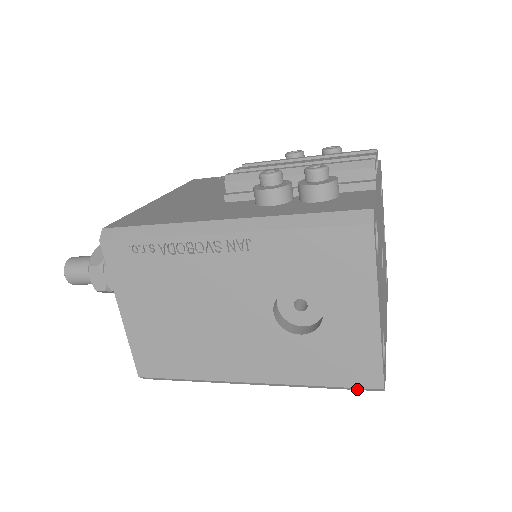
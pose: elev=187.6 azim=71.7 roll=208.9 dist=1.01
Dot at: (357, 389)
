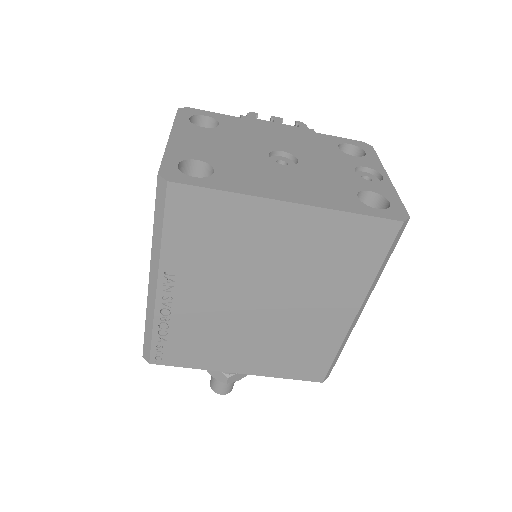
Dot at: (162, 203)
